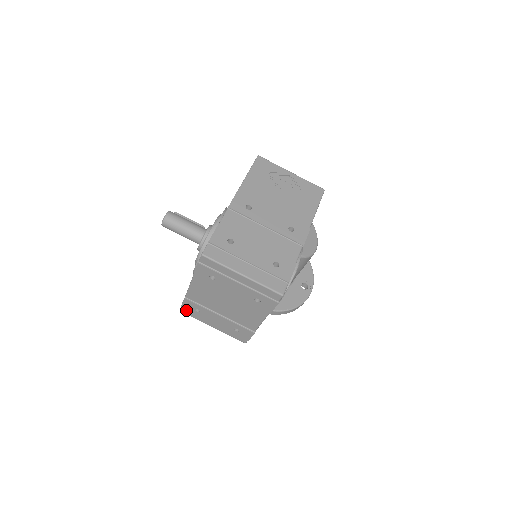
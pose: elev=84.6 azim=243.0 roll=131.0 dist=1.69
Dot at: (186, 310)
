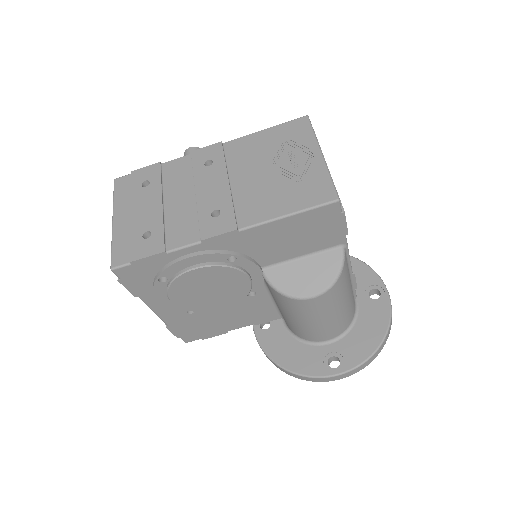
Dot at: occluded
